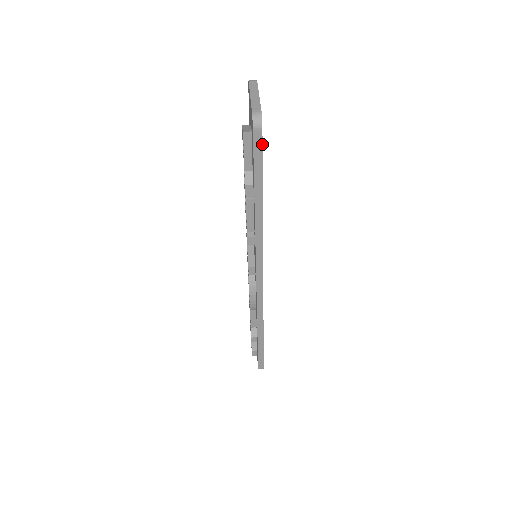
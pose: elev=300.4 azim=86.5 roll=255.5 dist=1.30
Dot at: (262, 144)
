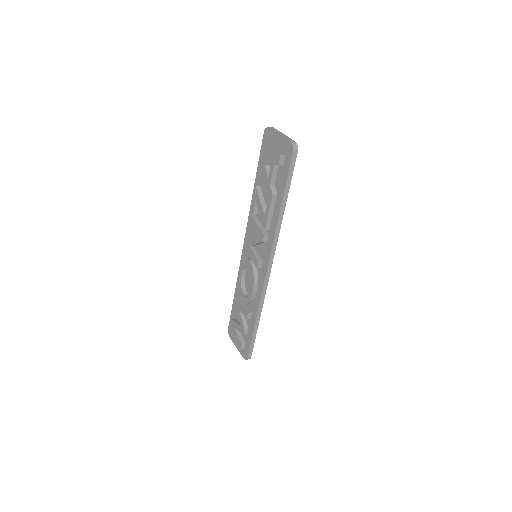
Dot at: occluded
